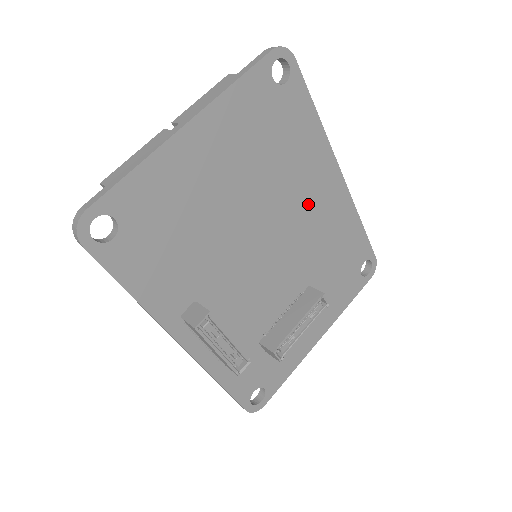
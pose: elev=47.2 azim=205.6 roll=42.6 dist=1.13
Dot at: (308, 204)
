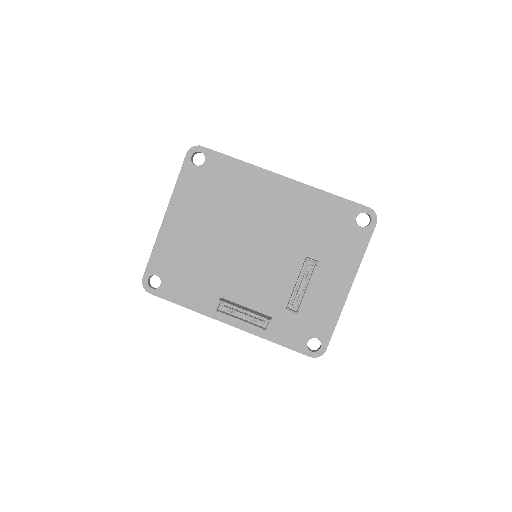
Dot at: (267, 209)
